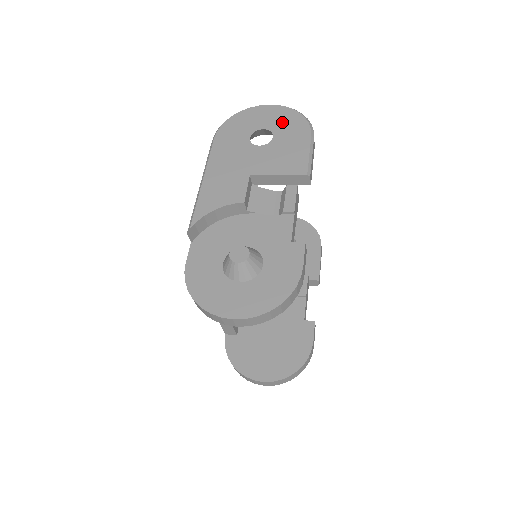
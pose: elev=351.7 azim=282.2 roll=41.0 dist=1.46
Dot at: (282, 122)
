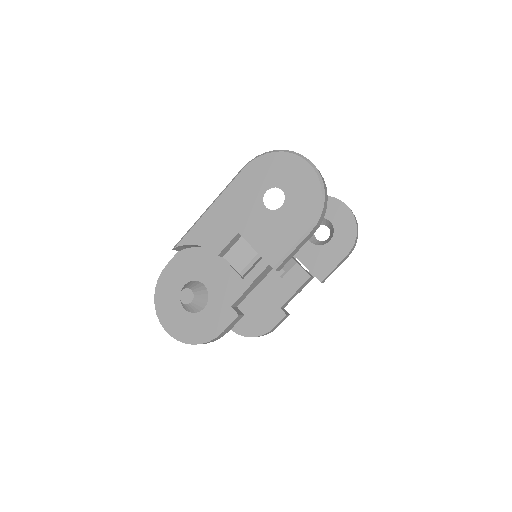
Dot at: (300, 194)
